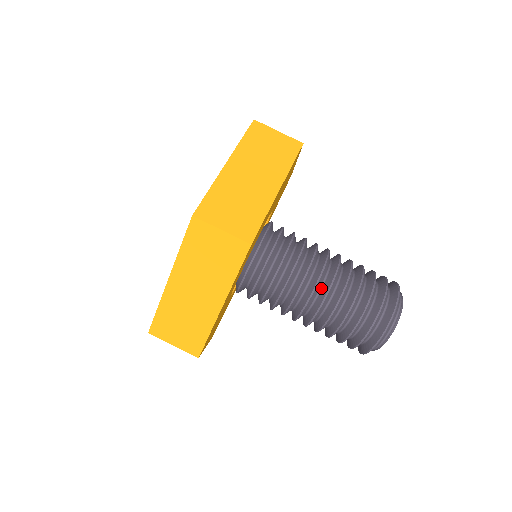
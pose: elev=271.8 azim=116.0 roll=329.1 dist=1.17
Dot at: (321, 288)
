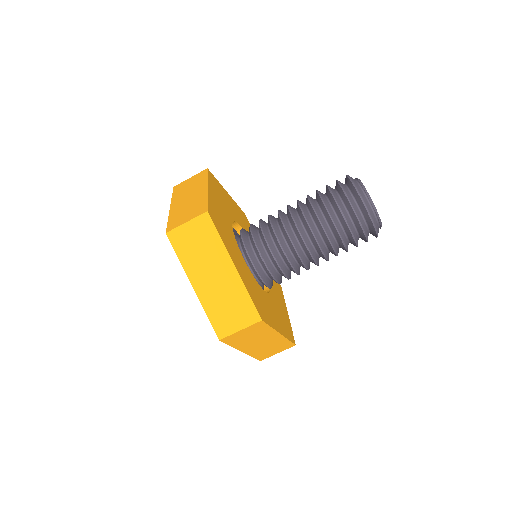
Dot at: (301, 221)
